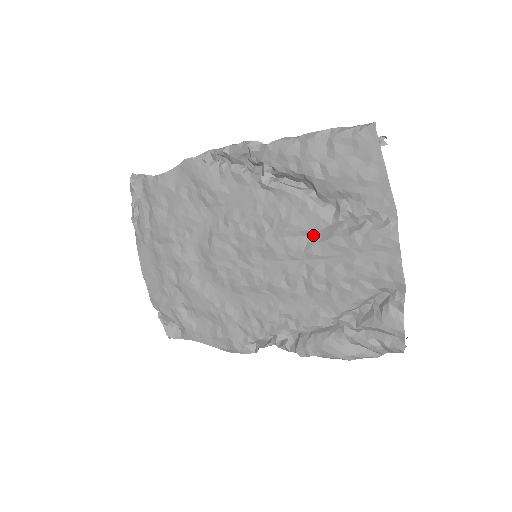
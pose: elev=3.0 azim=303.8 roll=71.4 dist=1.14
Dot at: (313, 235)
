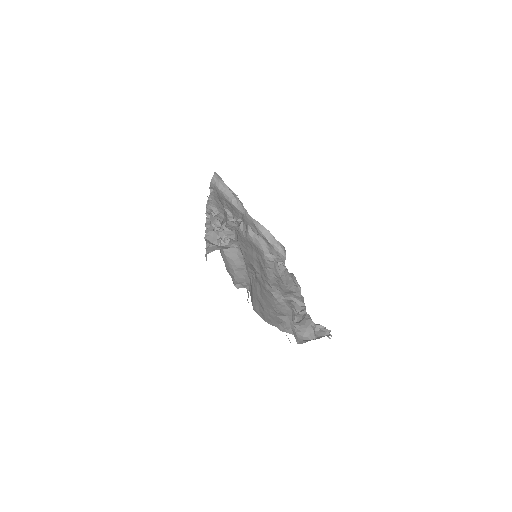
Dot at: occluded
